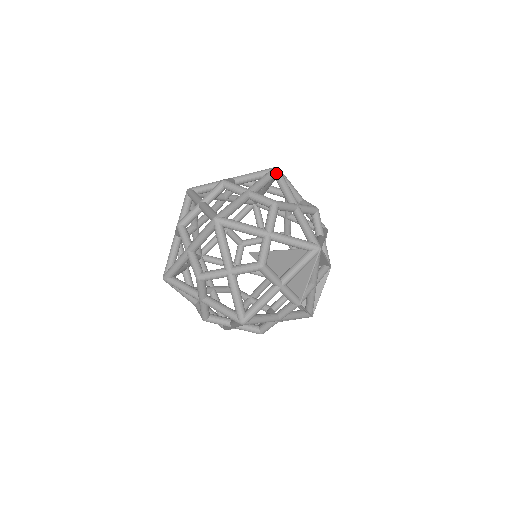
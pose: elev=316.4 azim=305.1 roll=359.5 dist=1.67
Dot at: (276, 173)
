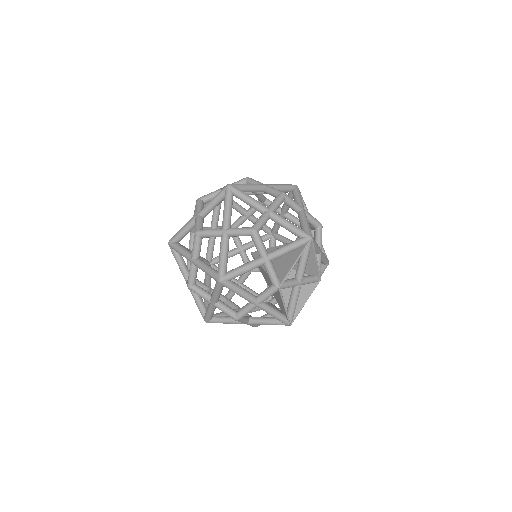
Dot at: (294, 187)
